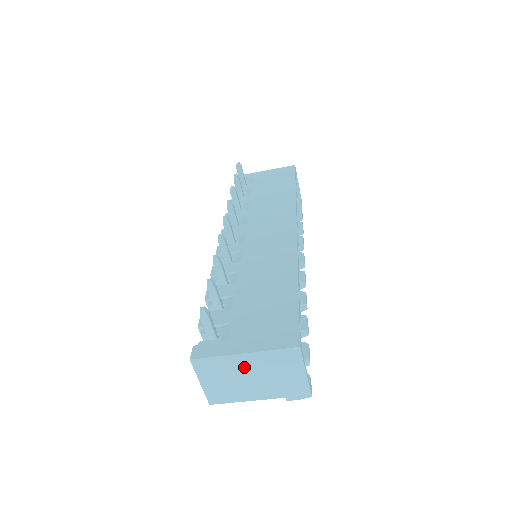
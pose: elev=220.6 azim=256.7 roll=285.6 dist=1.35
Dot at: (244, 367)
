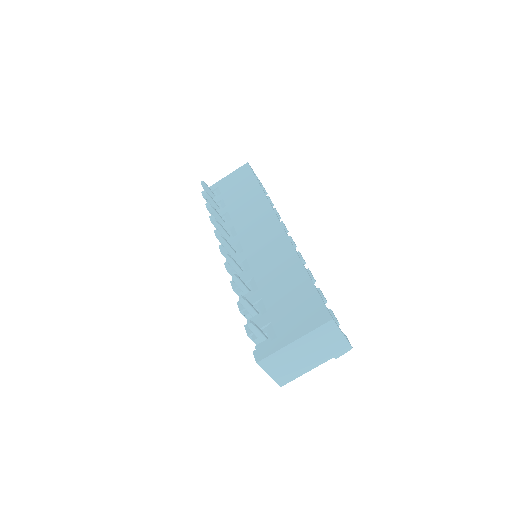
Dot at: (297, 350)
